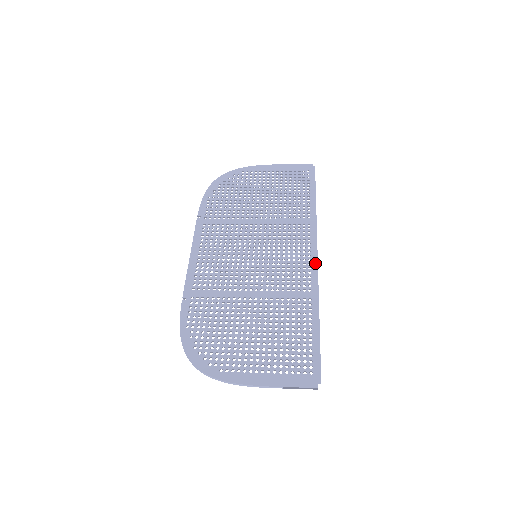
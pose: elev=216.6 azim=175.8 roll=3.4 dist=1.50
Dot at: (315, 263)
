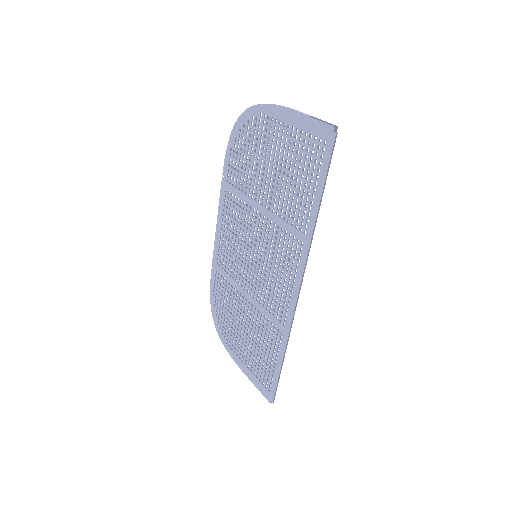
Dot at: (294, 299)
